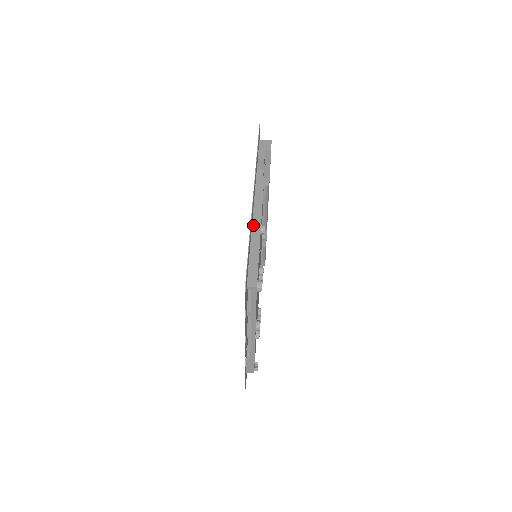
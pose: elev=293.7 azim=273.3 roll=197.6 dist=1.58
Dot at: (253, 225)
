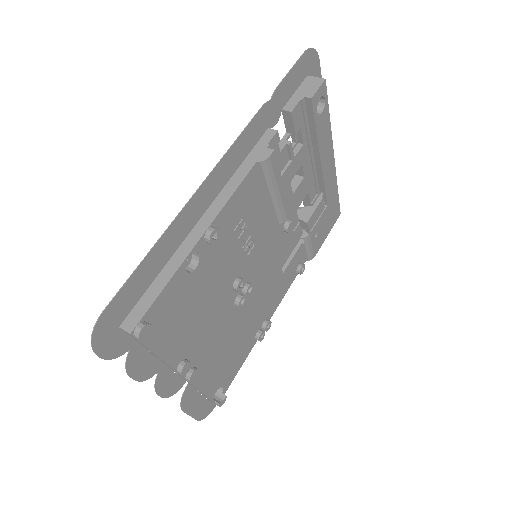
Dot at: (197, 225)
